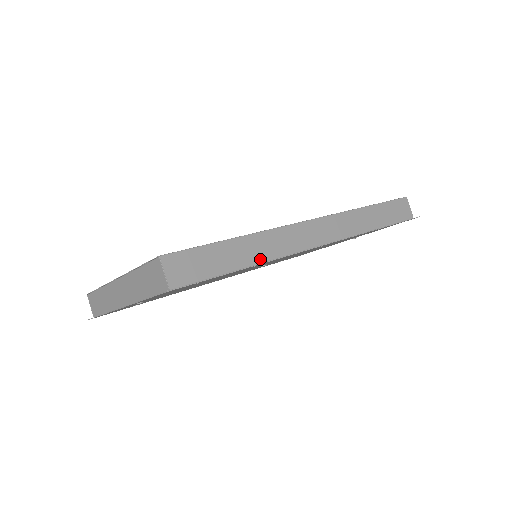
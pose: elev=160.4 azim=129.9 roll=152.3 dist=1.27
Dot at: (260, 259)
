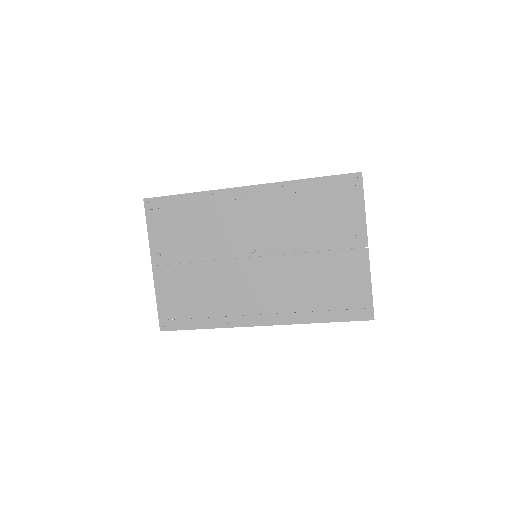
Dot at: (201, 195)
